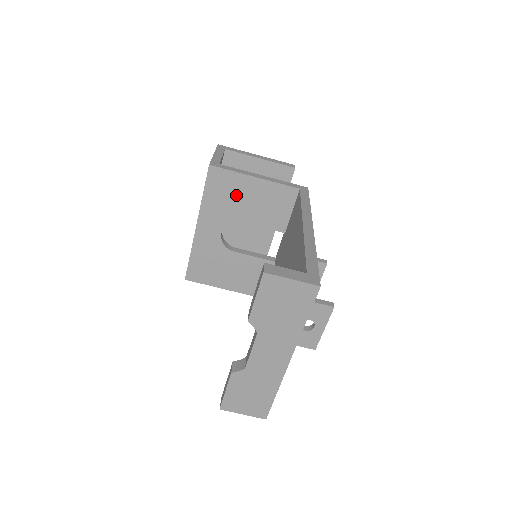
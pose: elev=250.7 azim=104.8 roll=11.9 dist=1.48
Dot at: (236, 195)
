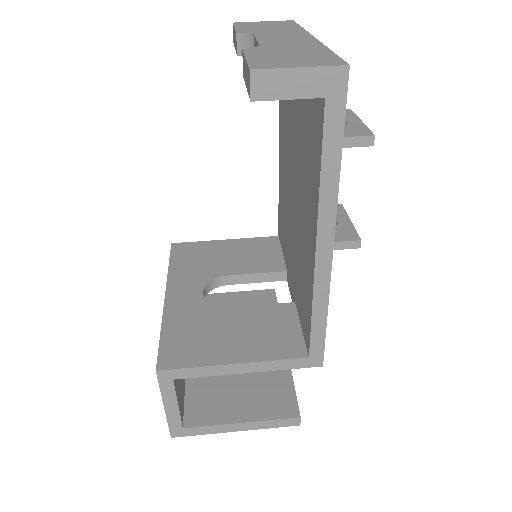
Dot at: (210, 257)
